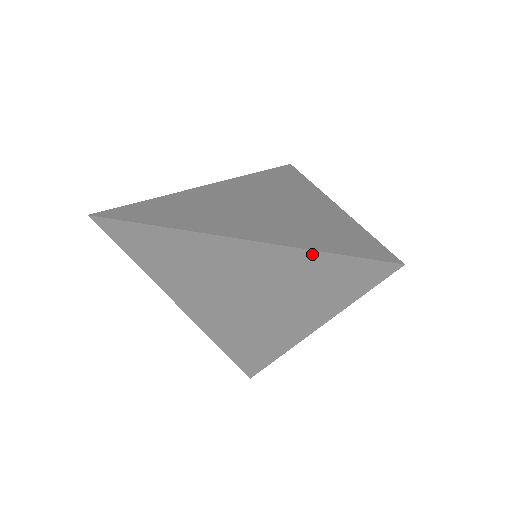
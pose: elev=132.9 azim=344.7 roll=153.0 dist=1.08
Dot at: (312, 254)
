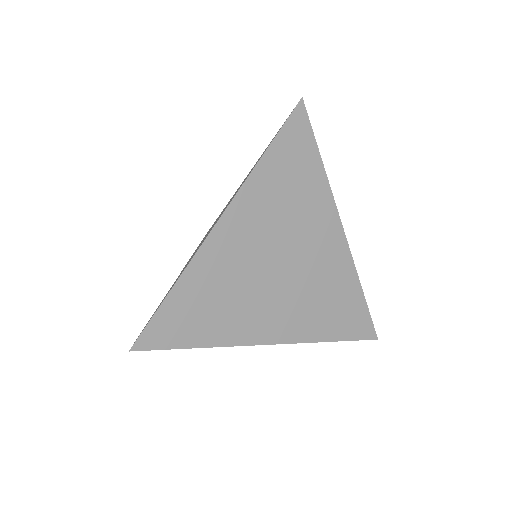
Dot at: (263, 163)
